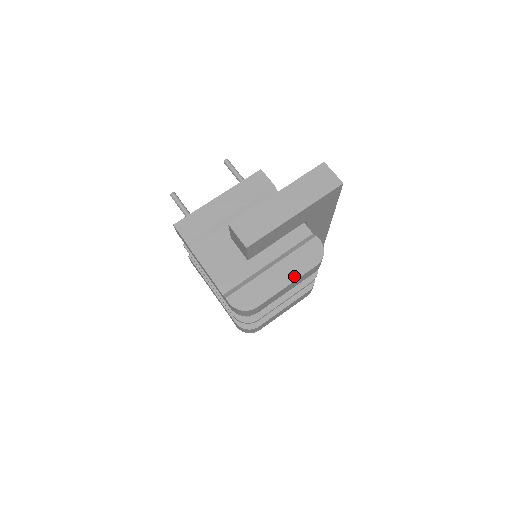
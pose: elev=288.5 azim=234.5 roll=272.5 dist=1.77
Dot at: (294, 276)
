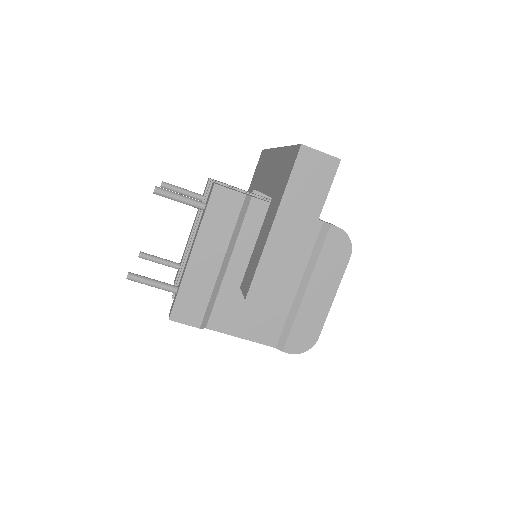
Dot at: (334, 284)
